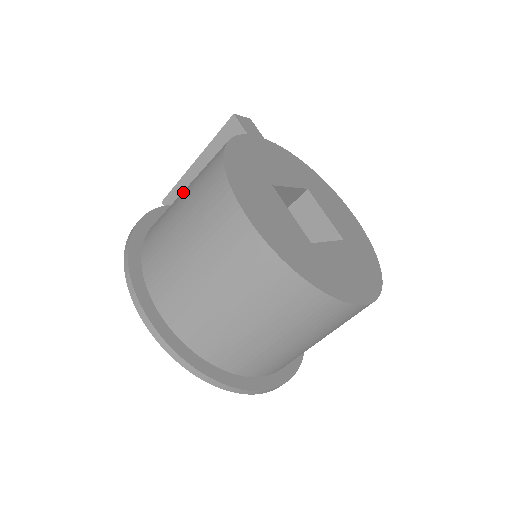
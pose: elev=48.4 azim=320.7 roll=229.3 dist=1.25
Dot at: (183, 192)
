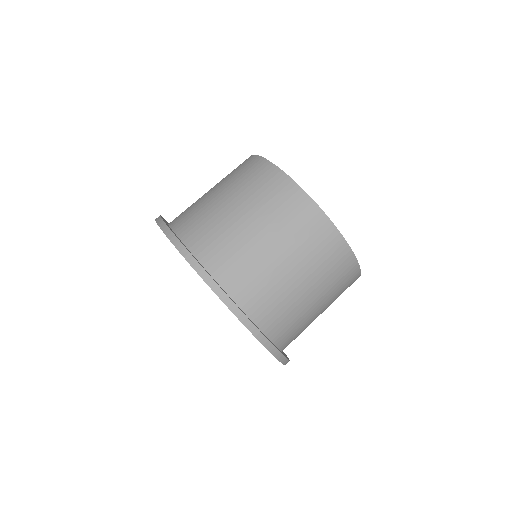
Dot at: occluded
